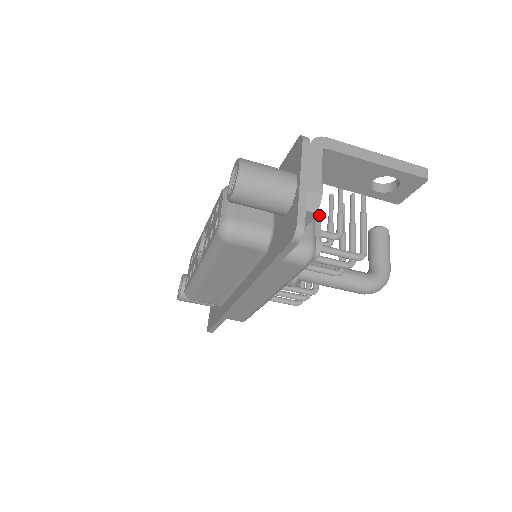
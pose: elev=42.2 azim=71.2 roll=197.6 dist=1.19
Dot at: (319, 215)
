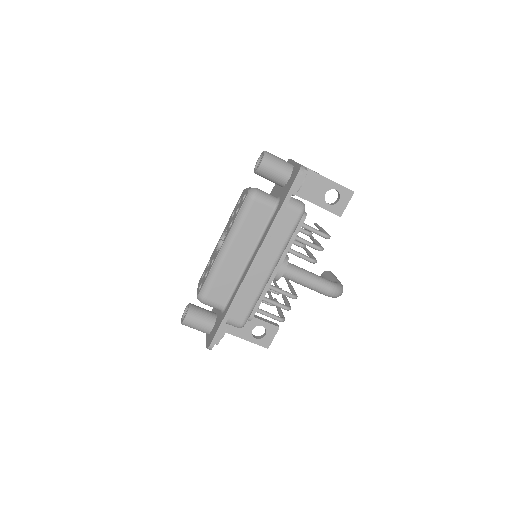
Dot at: occluded
